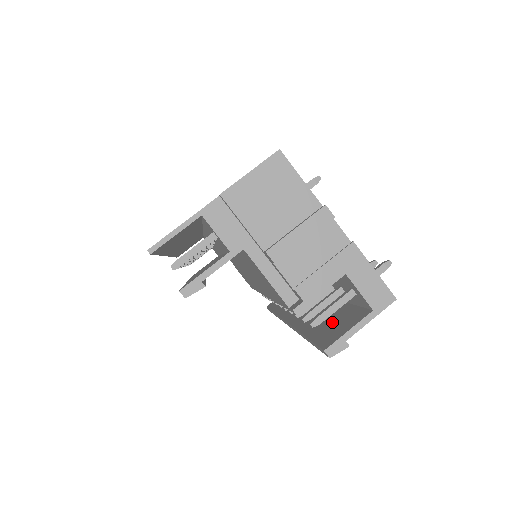
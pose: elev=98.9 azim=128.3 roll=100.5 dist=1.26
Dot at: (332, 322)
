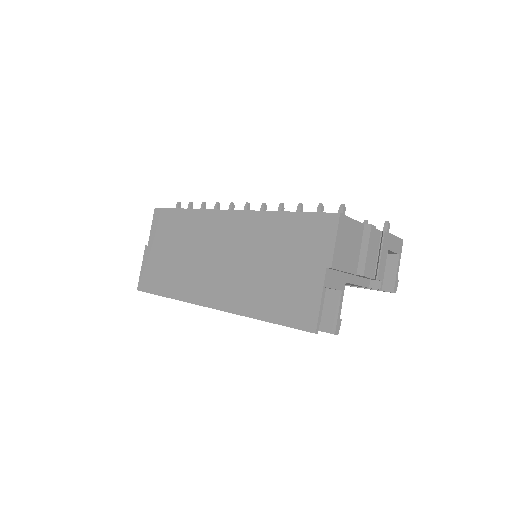
Dot at: occluded
